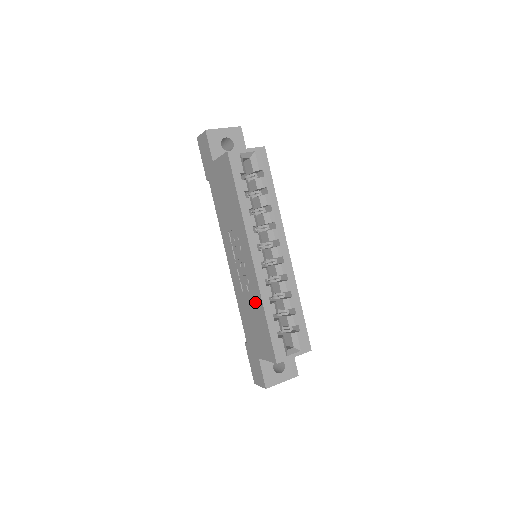
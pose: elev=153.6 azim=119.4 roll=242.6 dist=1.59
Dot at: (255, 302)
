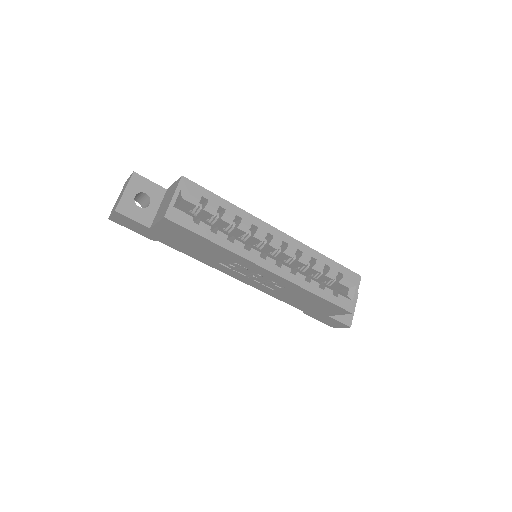
Dot at: (295, 291)
